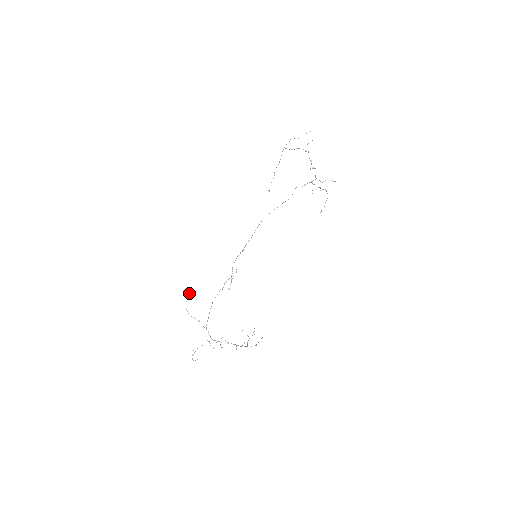
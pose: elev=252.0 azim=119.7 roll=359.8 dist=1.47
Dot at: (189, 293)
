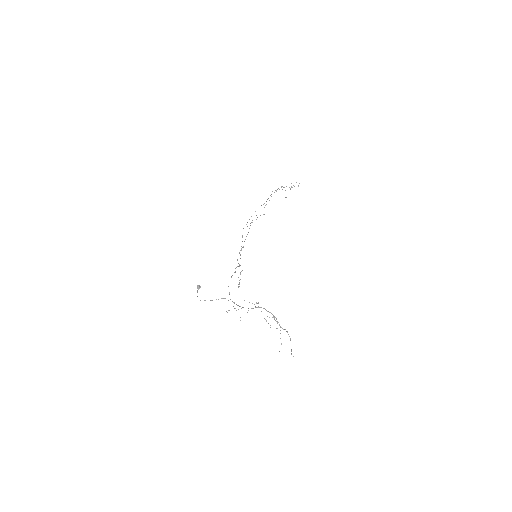
Dot at: (199, 286)
